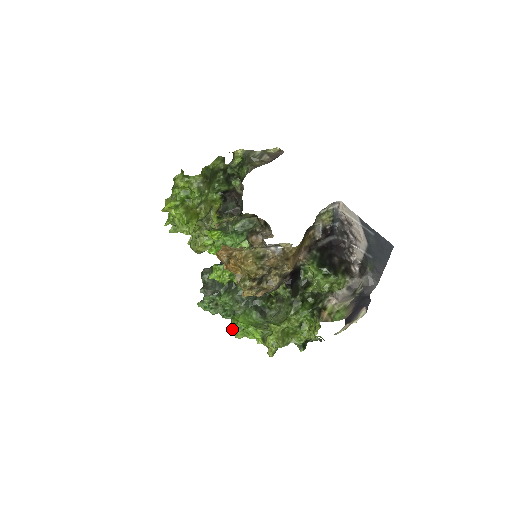
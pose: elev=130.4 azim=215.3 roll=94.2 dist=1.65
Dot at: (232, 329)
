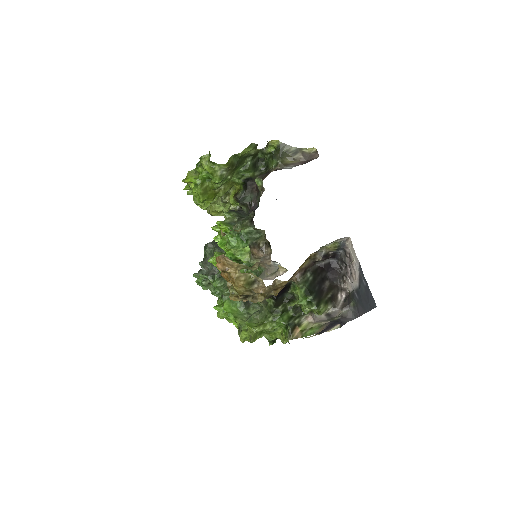
Dot at: (216, 309)
